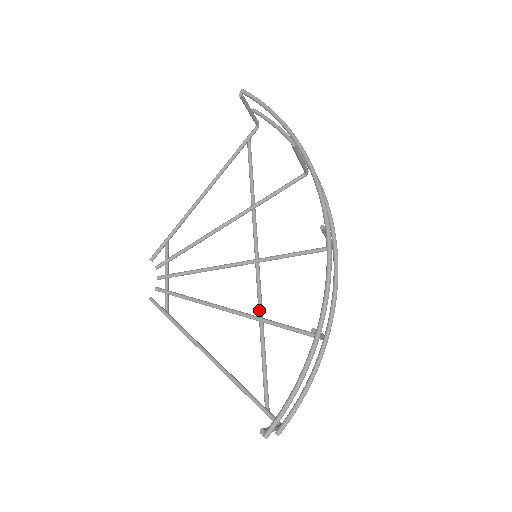
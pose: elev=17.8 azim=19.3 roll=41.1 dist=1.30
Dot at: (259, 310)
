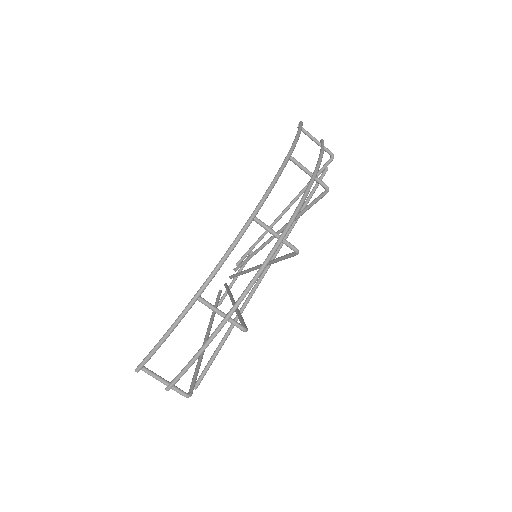
Dot at: (243, 304)
